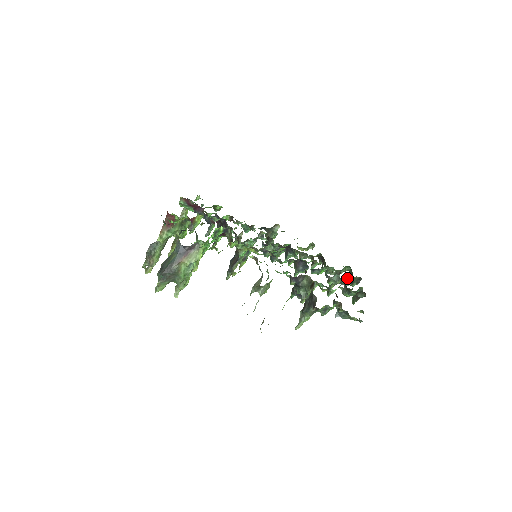
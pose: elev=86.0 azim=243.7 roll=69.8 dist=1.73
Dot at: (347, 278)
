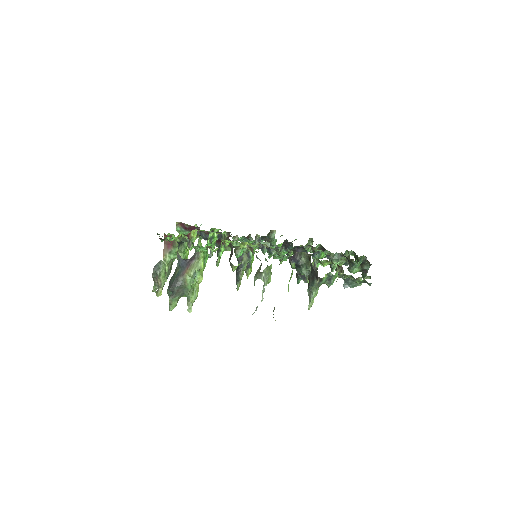
Dot at: (349, 255)
